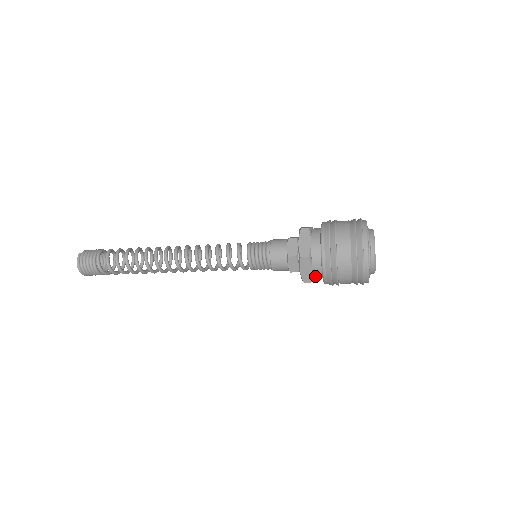
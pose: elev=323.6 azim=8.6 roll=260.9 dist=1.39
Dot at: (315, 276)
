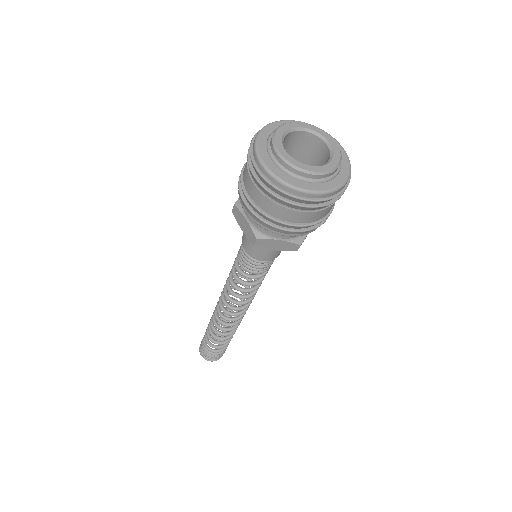
Dot at: (261, 229)
